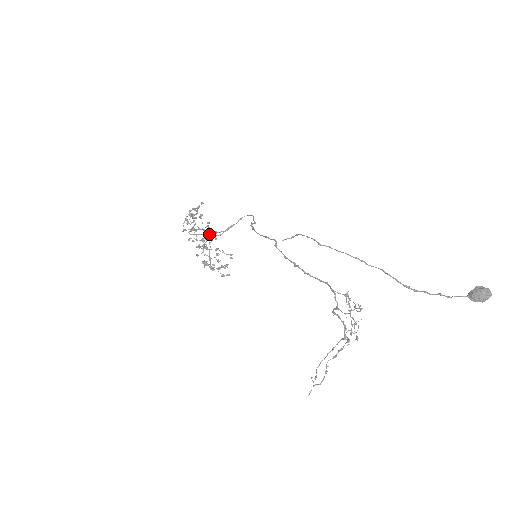
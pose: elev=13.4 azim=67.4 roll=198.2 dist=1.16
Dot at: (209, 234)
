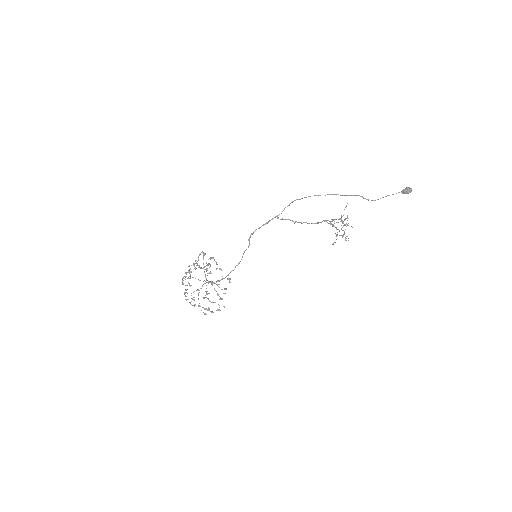
Dot at: occluded
